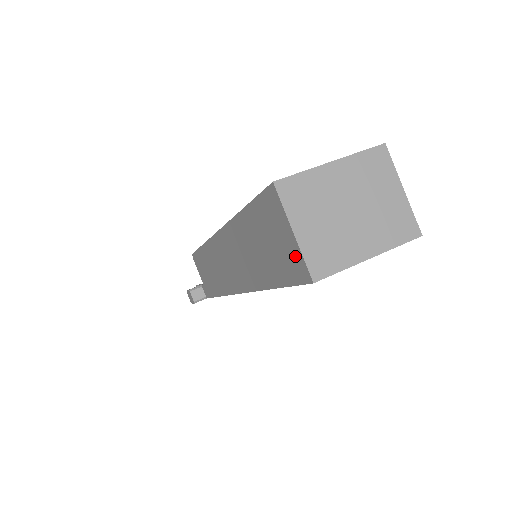
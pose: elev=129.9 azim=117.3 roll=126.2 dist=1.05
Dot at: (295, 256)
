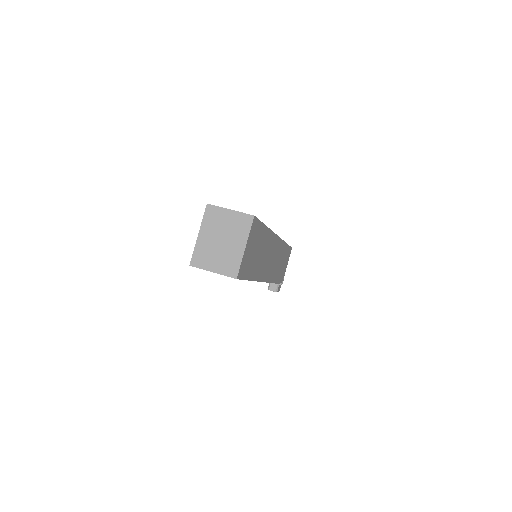
Dot at: occluded
